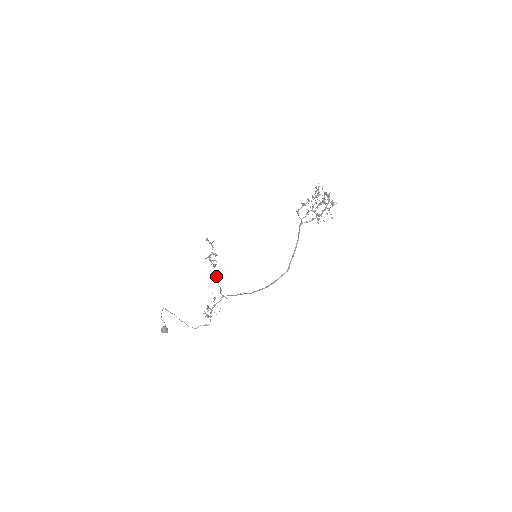
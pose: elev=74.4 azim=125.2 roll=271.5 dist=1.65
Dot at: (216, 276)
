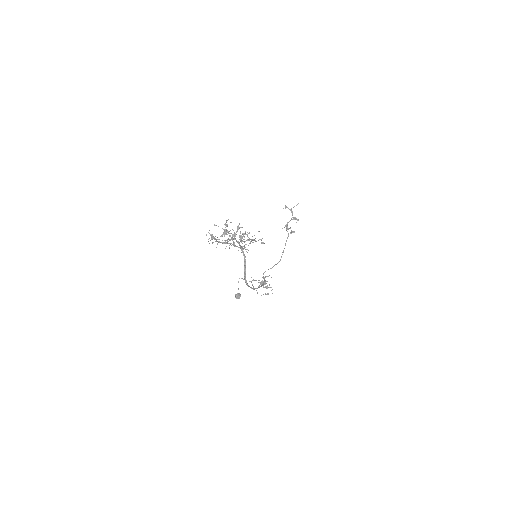
Dot at: occluded
